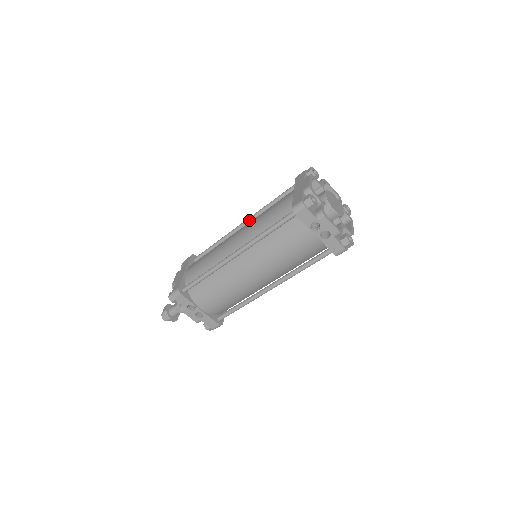
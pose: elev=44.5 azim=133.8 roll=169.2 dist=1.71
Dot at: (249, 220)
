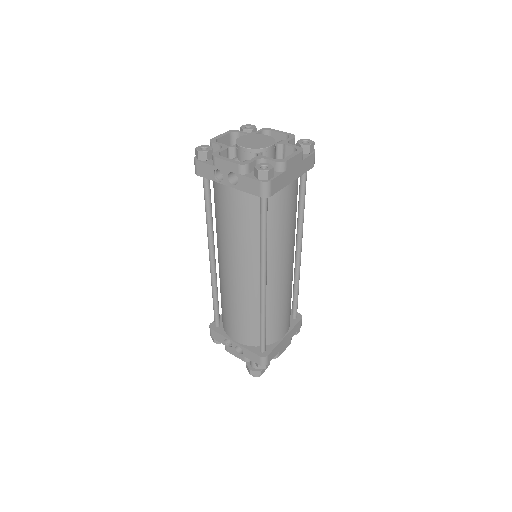
Dot at: occluded
